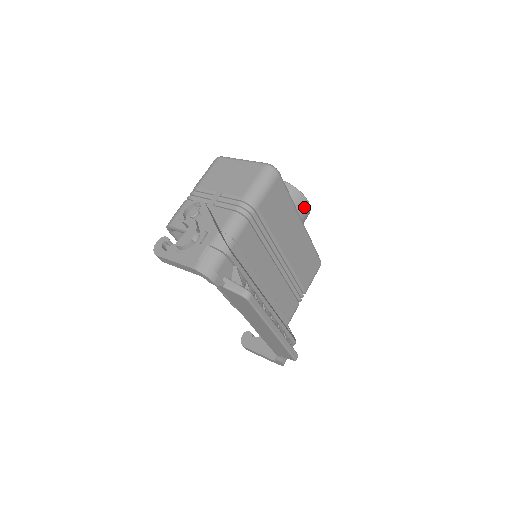
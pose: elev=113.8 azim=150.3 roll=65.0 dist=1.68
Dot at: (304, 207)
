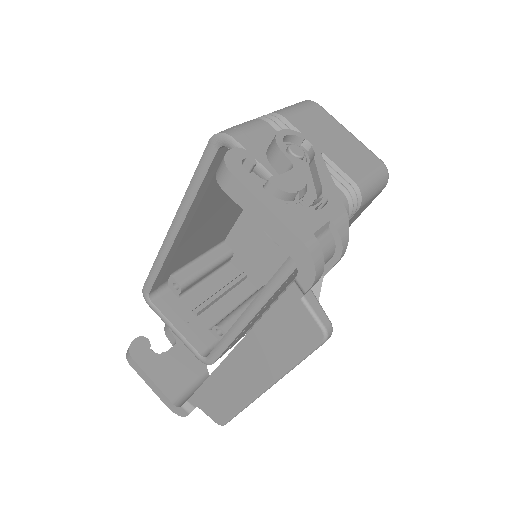
Dot at: occluded
